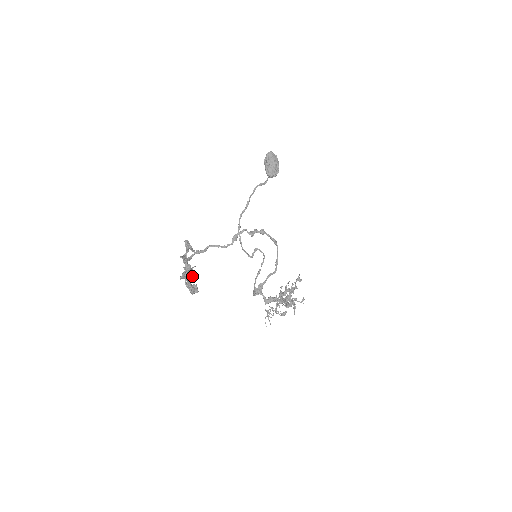
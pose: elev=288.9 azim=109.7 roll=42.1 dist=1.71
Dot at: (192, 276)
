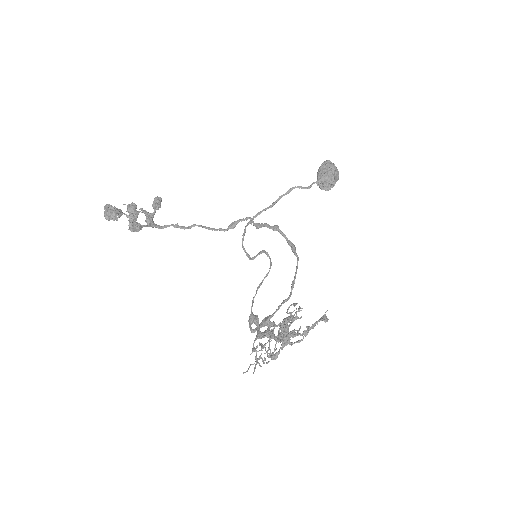
Dot at: (136, 223)
